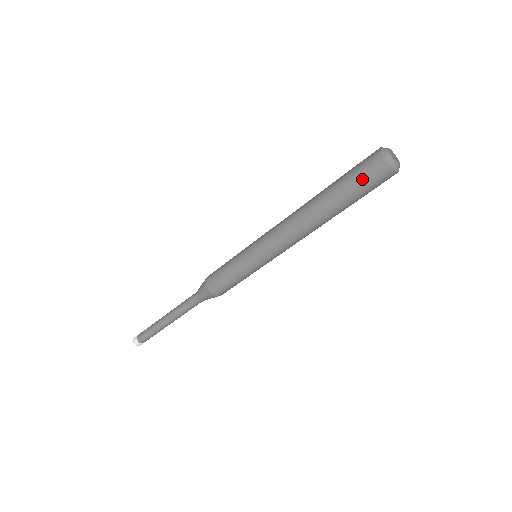
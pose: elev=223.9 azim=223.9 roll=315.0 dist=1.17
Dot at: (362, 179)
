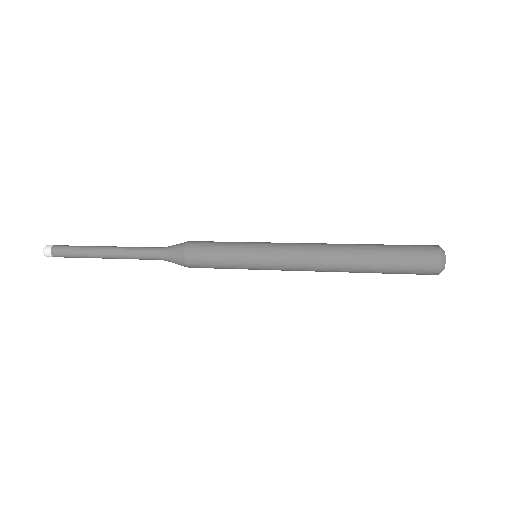
Dot at: occluded
